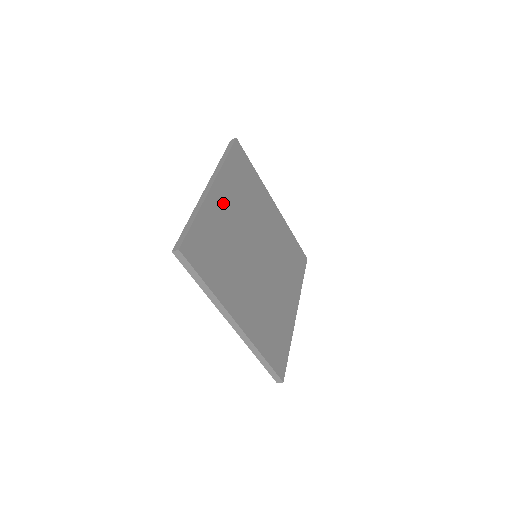
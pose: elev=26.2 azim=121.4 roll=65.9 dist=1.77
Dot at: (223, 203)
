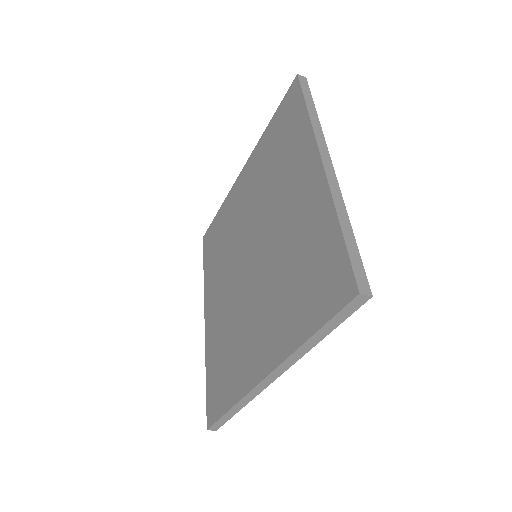
Dot at: occluded
